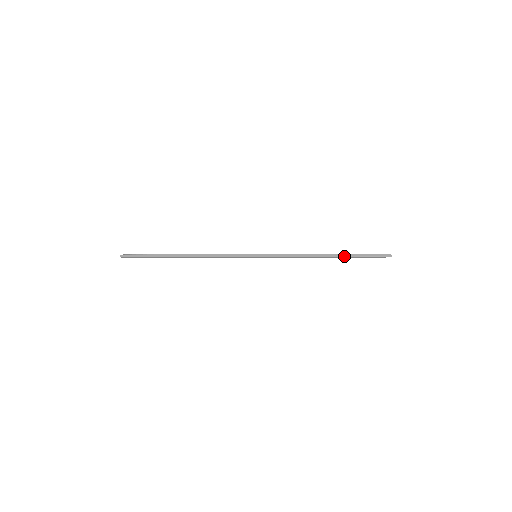
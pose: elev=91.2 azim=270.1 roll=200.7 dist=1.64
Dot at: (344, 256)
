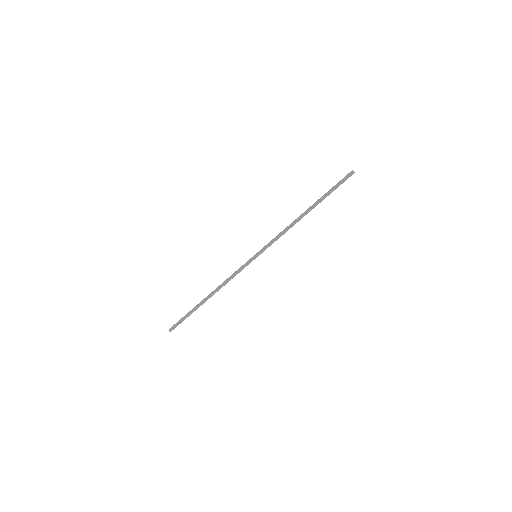
Dot at: occluded
